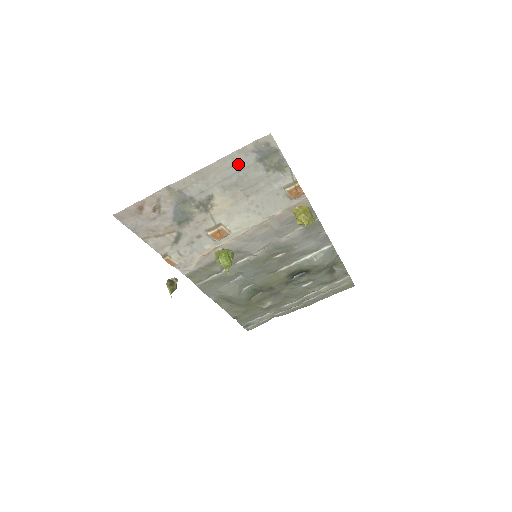
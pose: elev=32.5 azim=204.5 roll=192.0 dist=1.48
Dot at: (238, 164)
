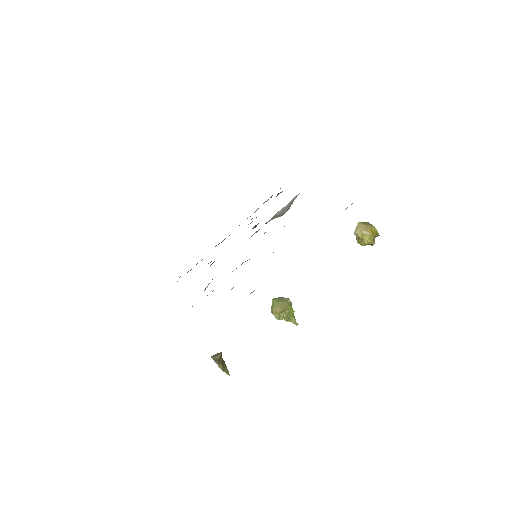
Dot at: occluded
